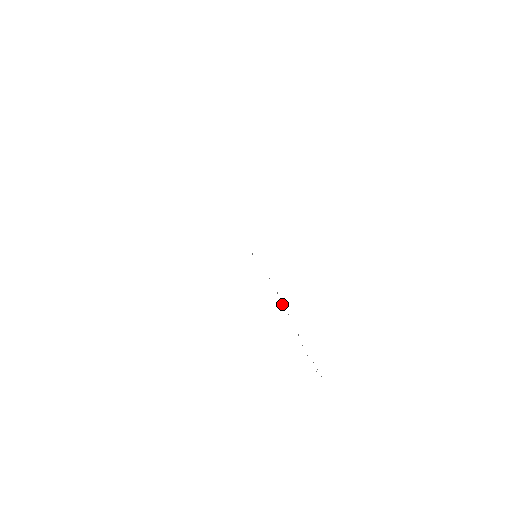
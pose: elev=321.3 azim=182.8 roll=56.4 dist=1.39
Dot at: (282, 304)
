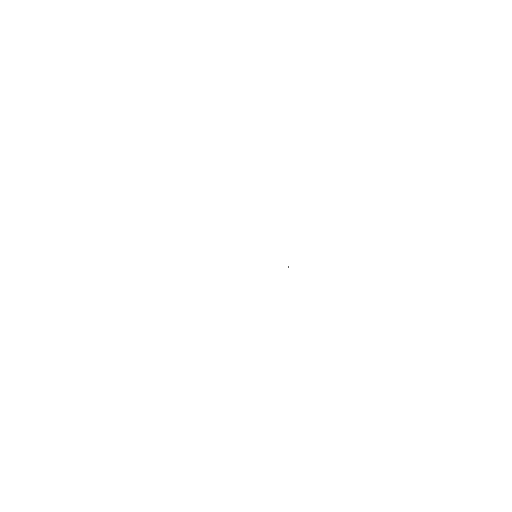
Dot at: (288, 267)
